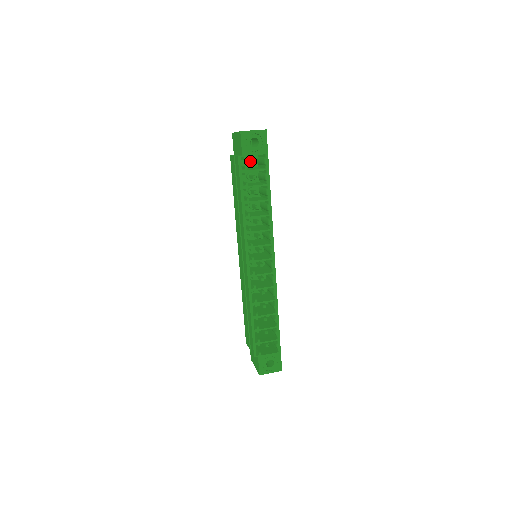
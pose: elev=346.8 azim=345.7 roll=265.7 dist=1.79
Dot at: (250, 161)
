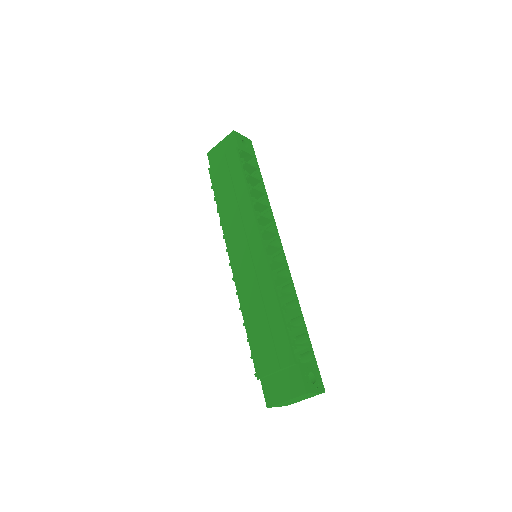
Dot at: occluded
